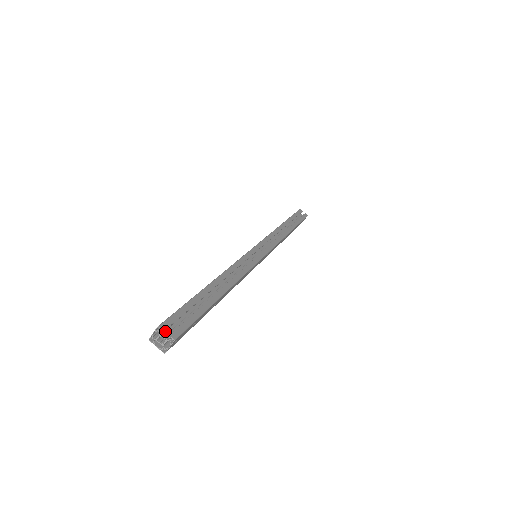
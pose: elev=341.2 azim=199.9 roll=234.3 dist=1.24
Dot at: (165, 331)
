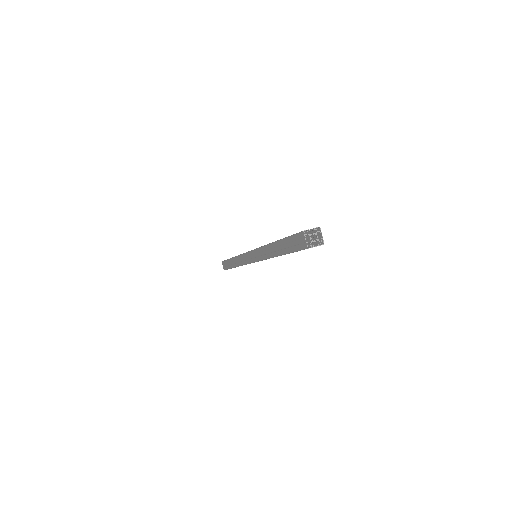
Dot at: (308, 235)
